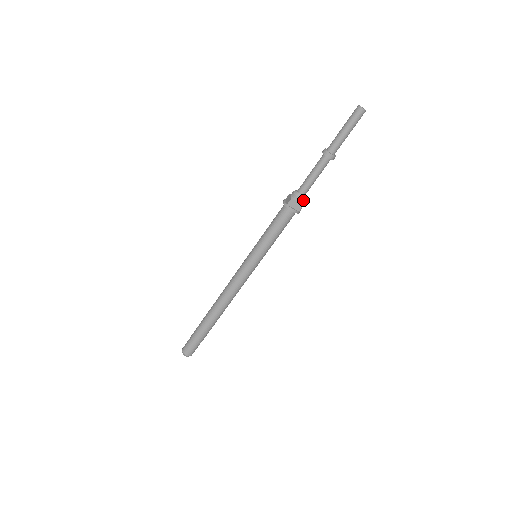
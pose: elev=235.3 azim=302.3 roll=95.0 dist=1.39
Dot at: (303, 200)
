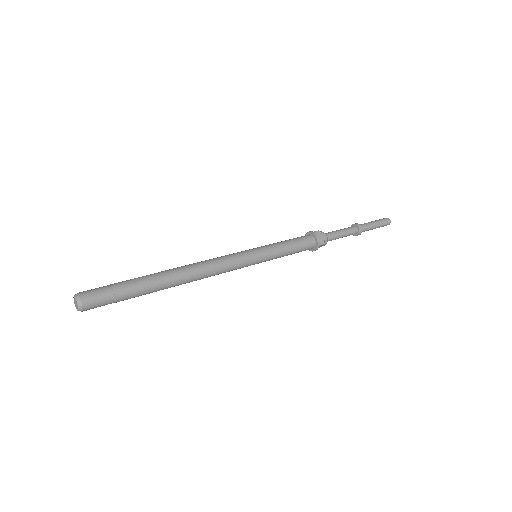
Dot at: (326, 240)
